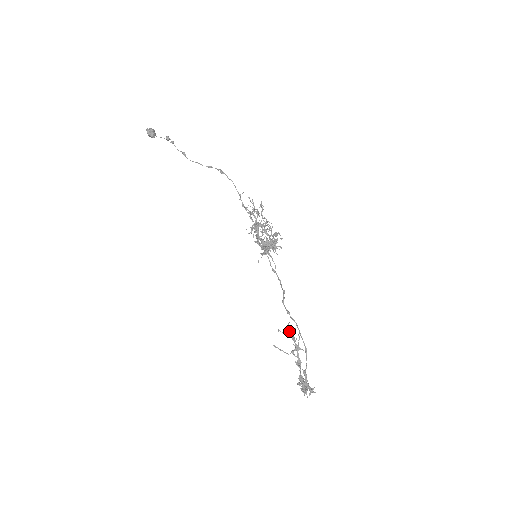
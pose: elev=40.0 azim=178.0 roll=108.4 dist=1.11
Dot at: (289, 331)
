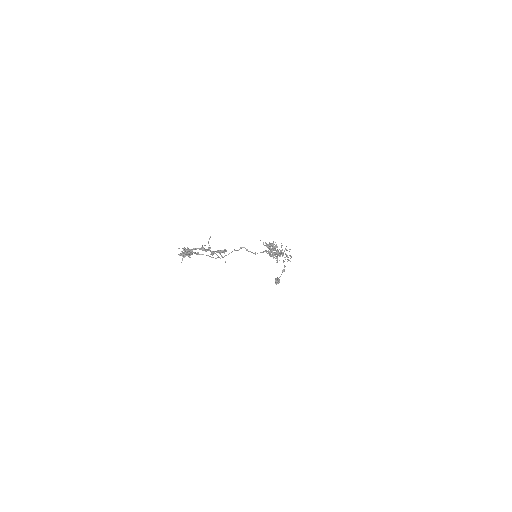
Dot at: (222, 250)
